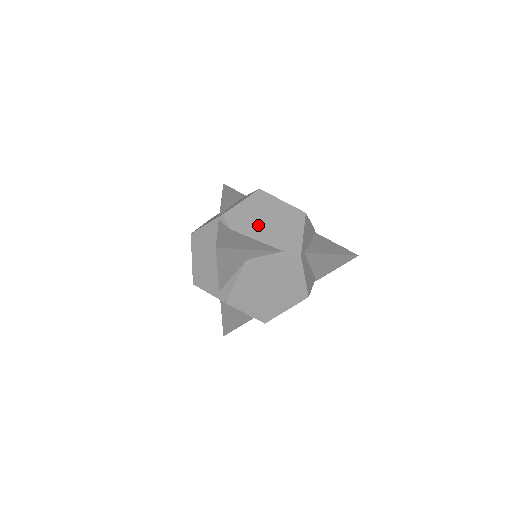
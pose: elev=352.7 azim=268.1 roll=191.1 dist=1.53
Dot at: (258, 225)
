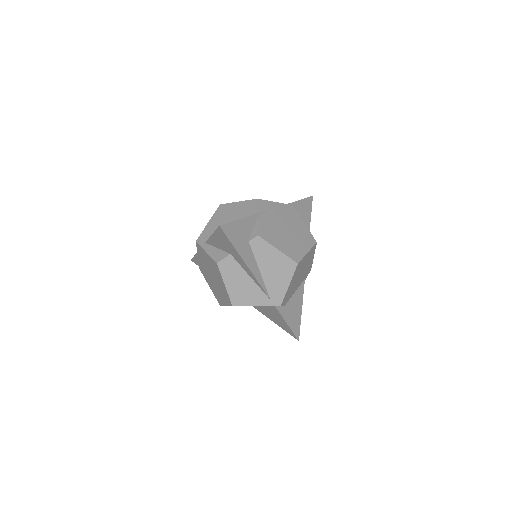
Dot at: (296, 284)
